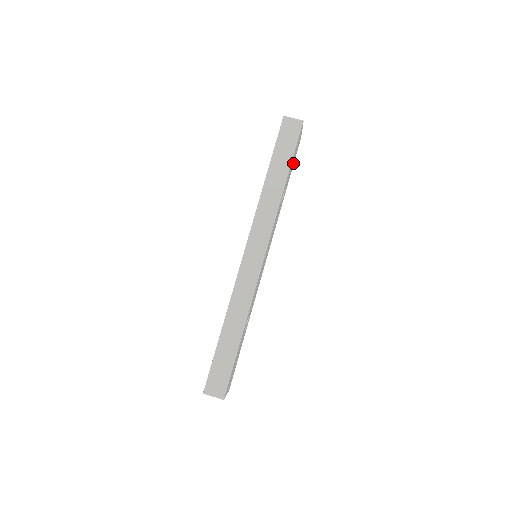
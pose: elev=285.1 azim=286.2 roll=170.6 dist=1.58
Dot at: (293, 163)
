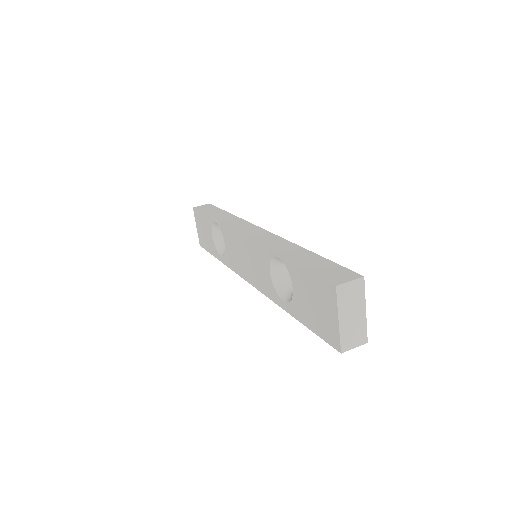
Dot at: occluded
